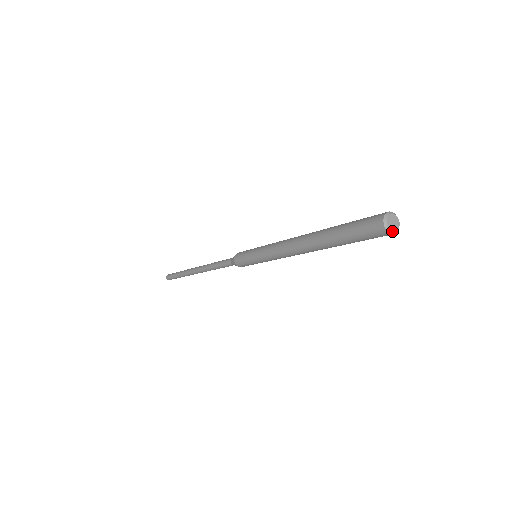
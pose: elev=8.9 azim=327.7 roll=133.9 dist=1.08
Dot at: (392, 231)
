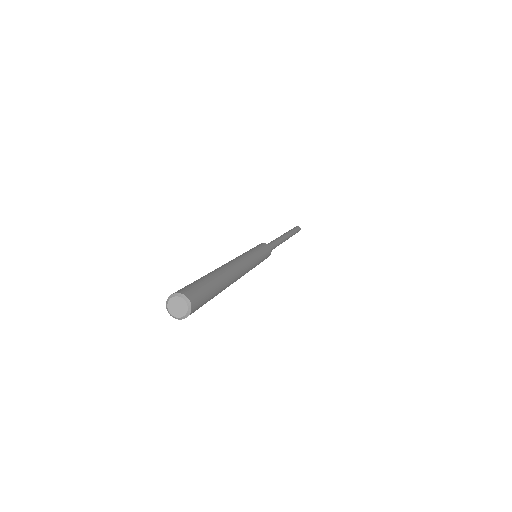
Dot at: (169, 311)
